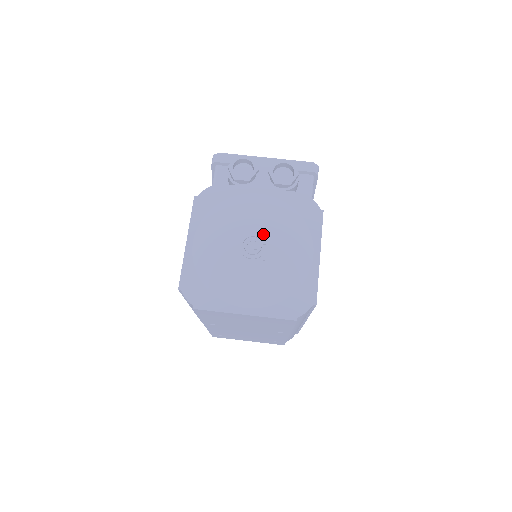
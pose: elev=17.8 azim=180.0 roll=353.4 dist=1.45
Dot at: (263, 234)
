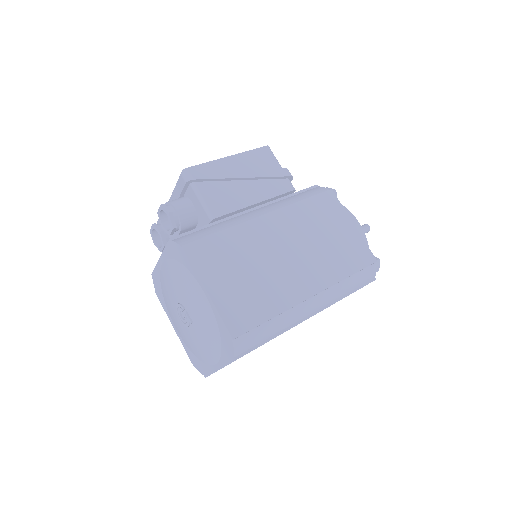
Dot at: (179, 300)
